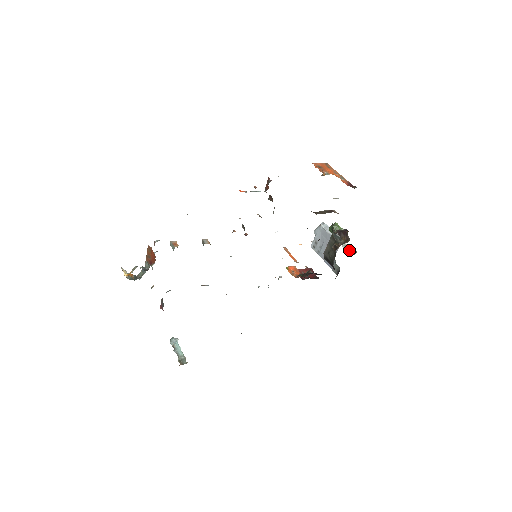
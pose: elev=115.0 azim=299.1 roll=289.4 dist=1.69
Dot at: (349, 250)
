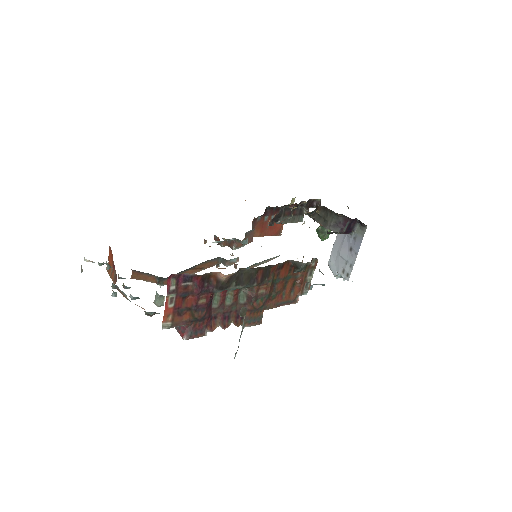
Dot at: occluded
